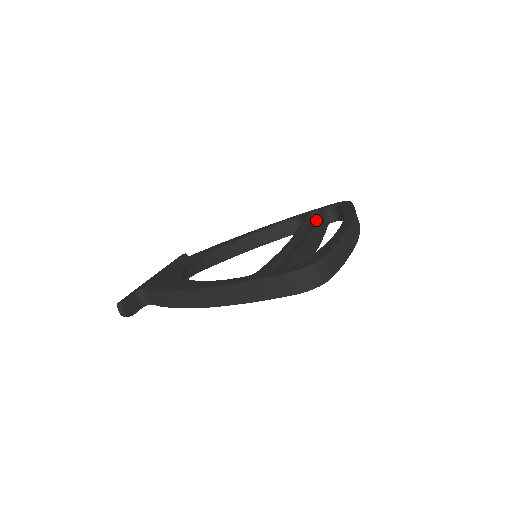
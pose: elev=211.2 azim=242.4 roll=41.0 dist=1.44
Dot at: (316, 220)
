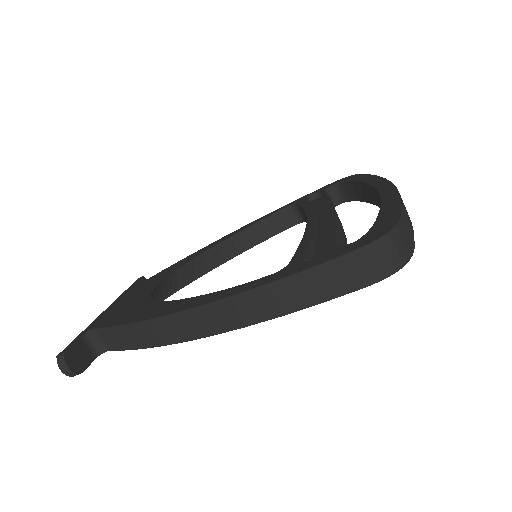
Dot at: (326, 198)
